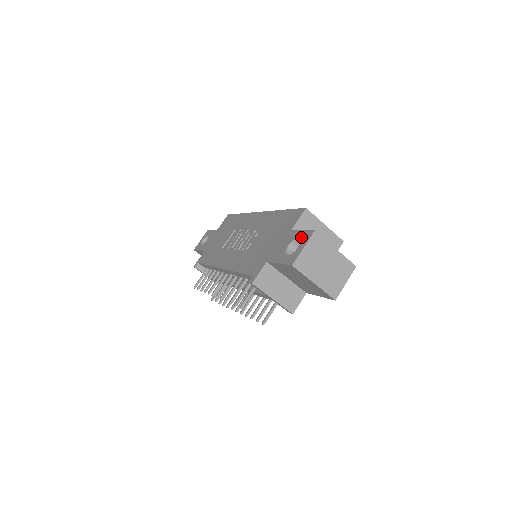
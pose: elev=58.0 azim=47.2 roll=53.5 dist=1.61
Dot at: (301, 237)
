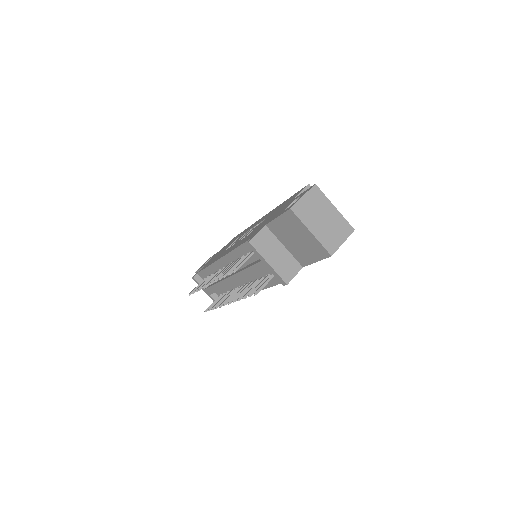
Dot at: (302, 194)
